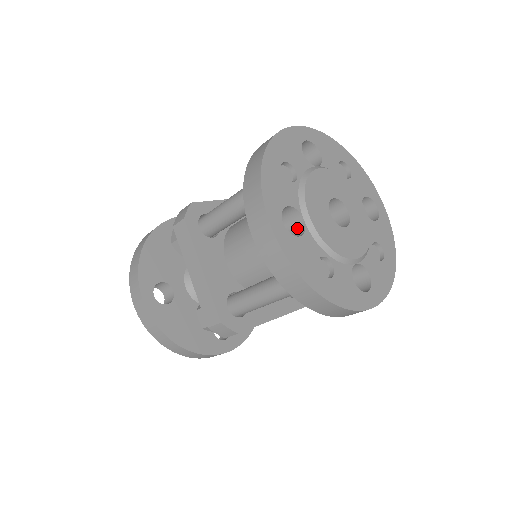
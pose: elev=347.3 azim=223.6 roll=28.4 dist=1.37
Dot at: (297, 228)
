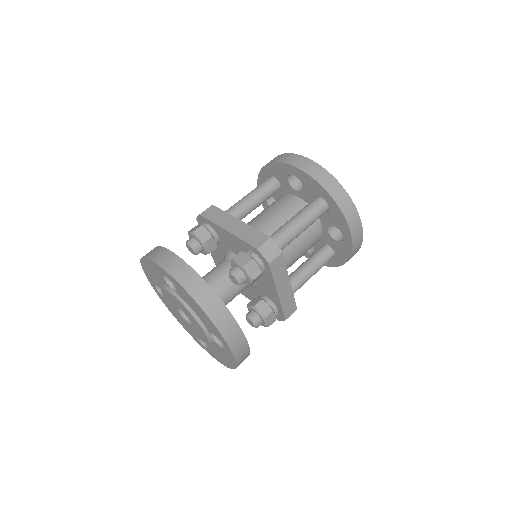
Dot at: occluded
